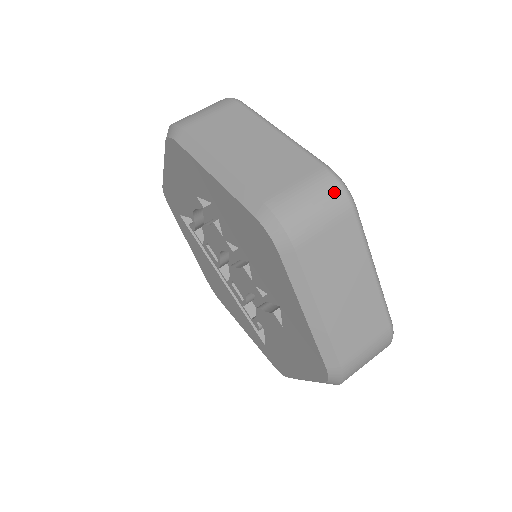
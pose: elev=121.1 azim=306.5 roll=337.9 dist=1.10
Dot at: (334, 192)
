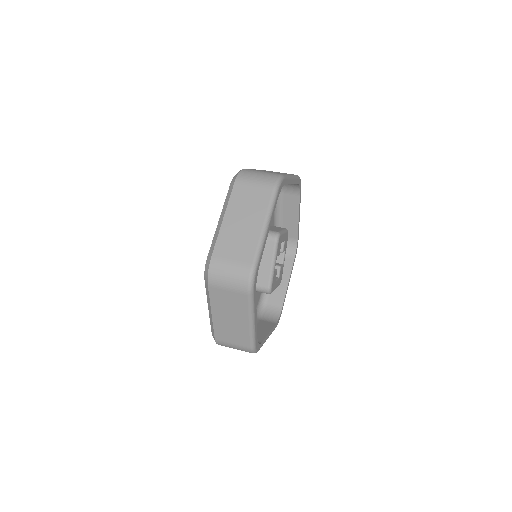
Dot at: (243, 280)
